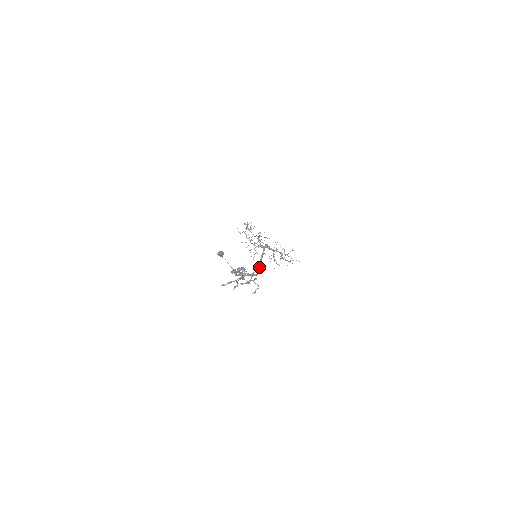
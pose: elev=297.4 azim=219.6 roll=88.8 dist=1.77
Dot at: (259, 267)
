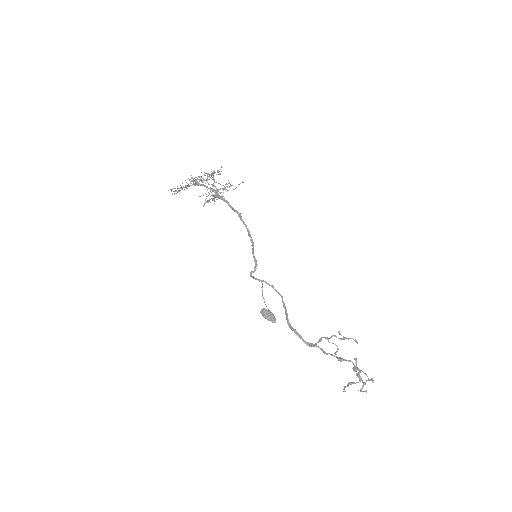
Dot at: occluded
